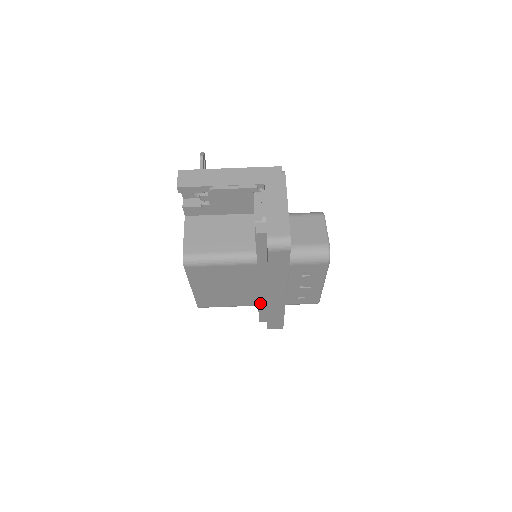
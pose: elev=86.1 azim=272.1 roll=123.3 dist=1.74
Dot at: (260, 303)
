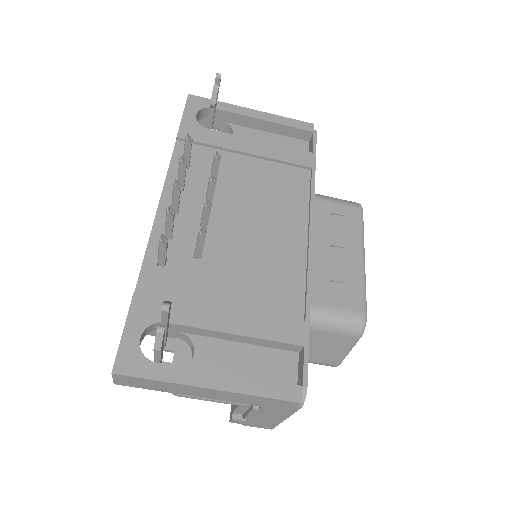
Dot at: occluded
